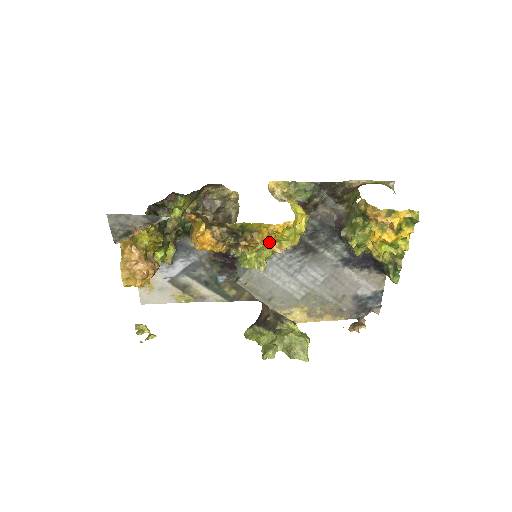
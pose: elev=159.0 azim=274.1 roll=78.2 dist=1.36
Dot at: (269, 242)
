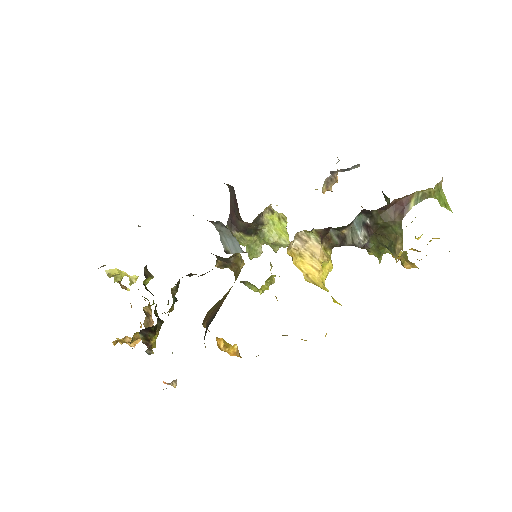
Dot at: occluded
